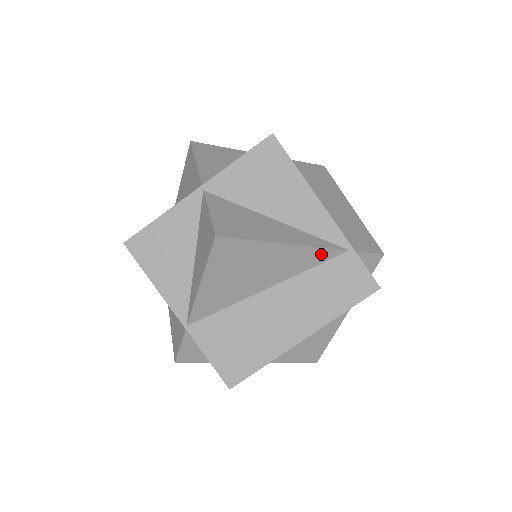
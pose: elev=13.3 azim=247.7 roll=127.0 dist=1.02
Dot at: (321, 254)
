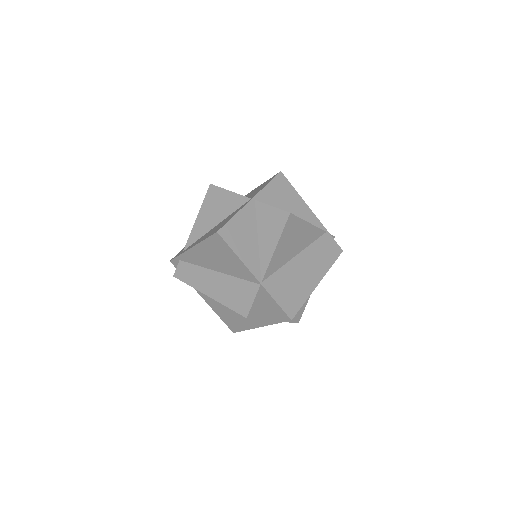
Dot at: (318, 233)
